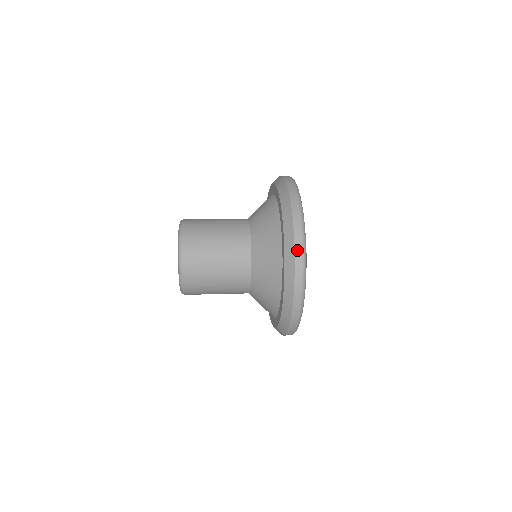
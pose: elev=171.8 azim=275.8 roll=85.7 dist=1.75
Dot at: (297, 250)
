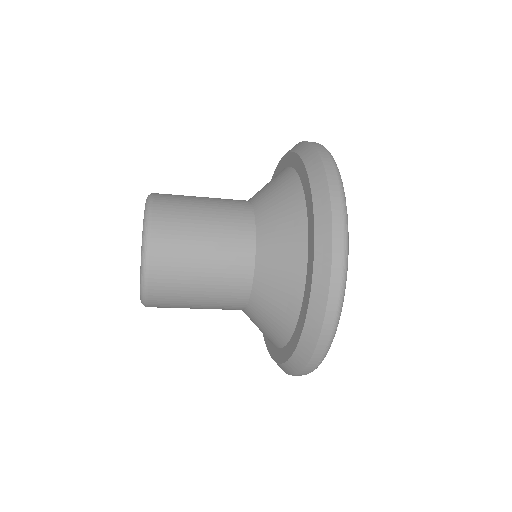
Dot at: occluded
